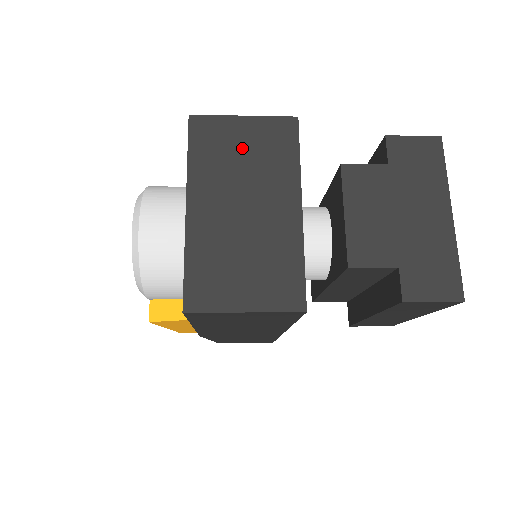
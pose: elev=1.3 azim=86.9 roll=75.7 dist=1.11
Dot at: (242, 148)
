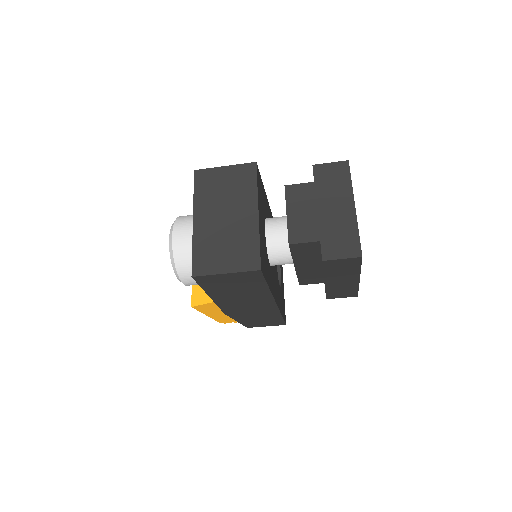
Dot at: (224, 184)
